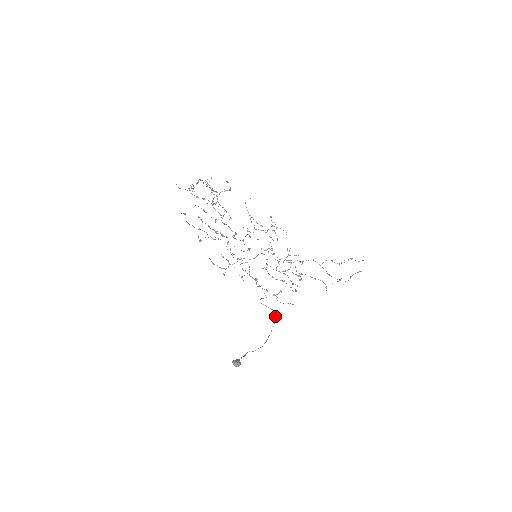
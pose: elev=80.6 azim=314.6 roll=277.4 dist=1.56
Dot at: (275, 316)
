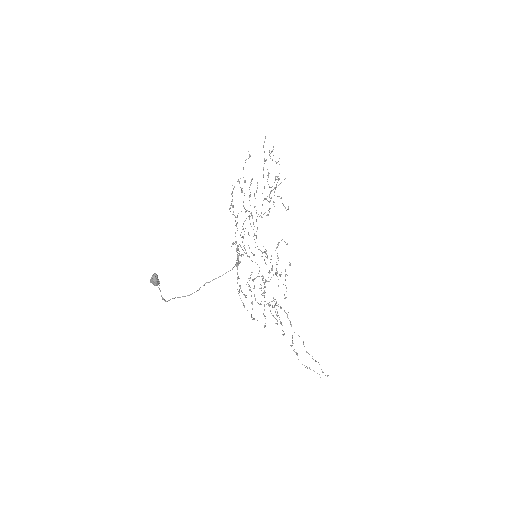
Dot at: (233, 267)
